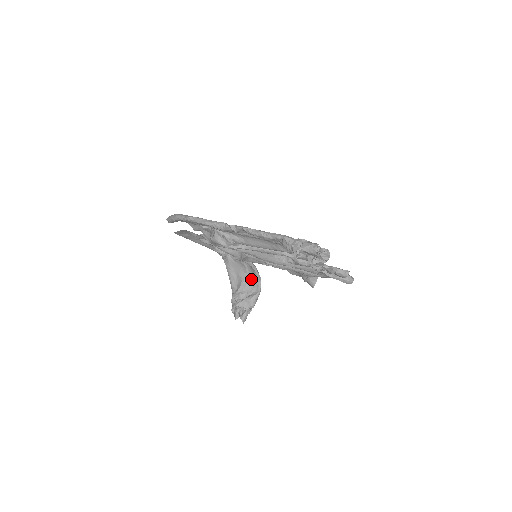
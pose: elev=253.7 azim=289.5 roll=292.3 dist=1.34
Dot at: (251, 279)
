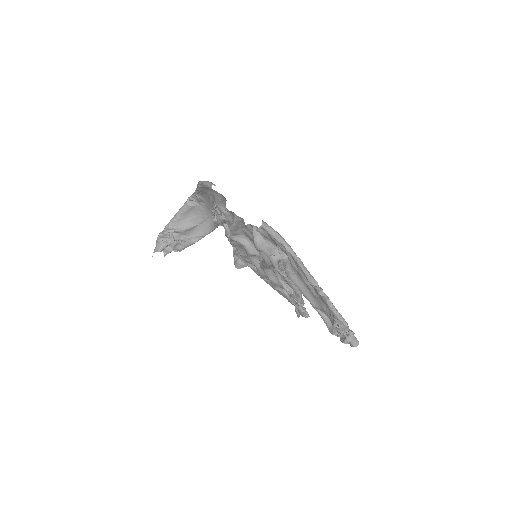
Dot at: (197, 229)
